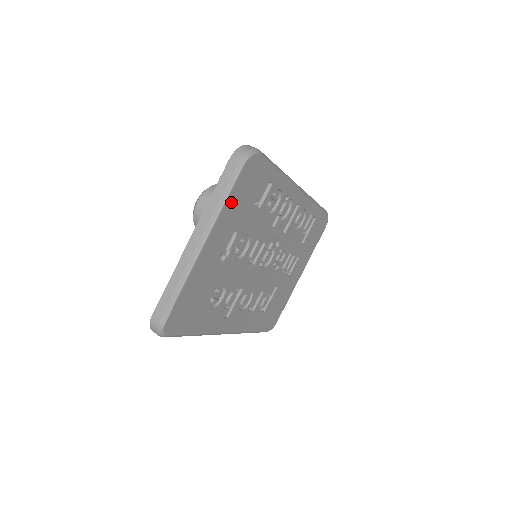
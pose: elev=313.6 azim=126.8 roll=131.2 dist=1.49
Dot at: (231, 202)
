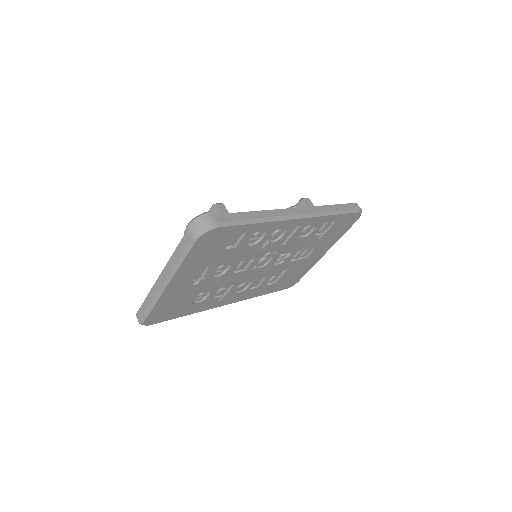
Dot at: (191, 259)
